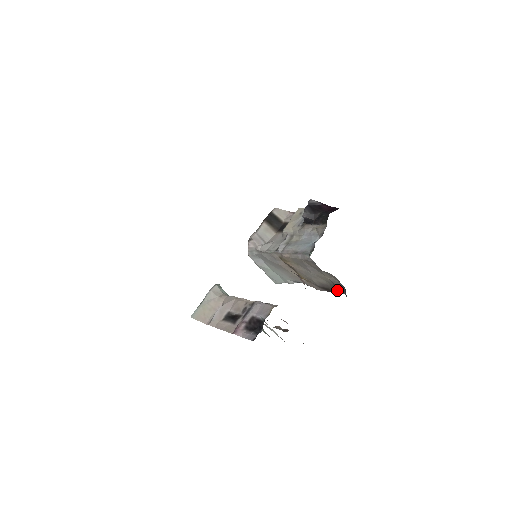
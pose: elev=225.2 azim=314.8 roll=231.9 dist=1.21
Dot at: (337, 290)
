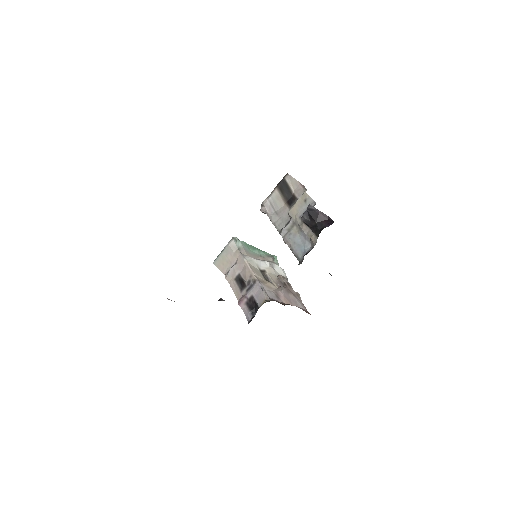
Dot at: occluded
